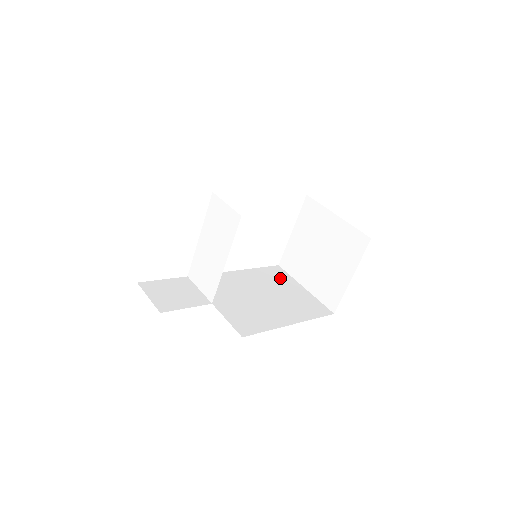
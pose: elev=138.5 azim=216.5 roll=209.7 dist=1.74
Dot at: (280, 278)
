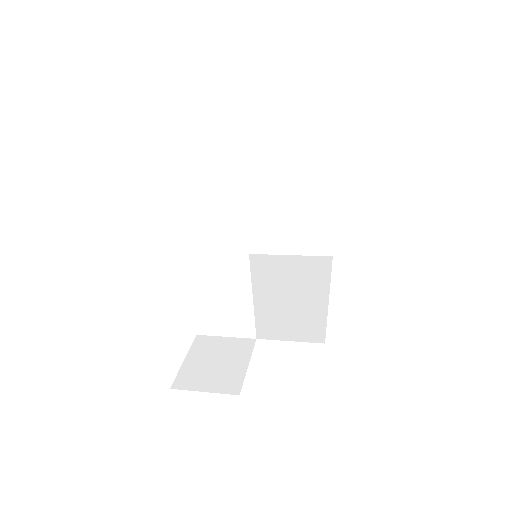
Dot at: (256, 263)
